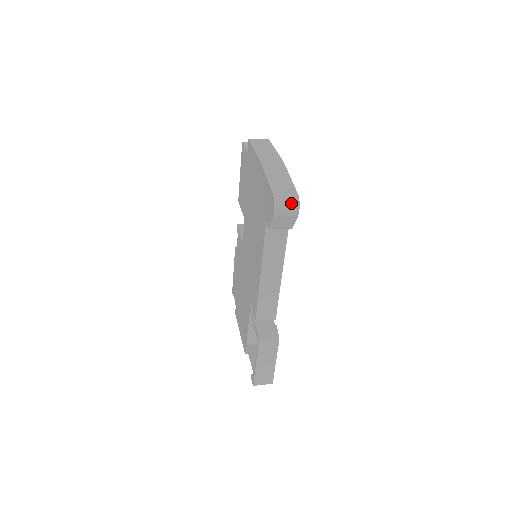
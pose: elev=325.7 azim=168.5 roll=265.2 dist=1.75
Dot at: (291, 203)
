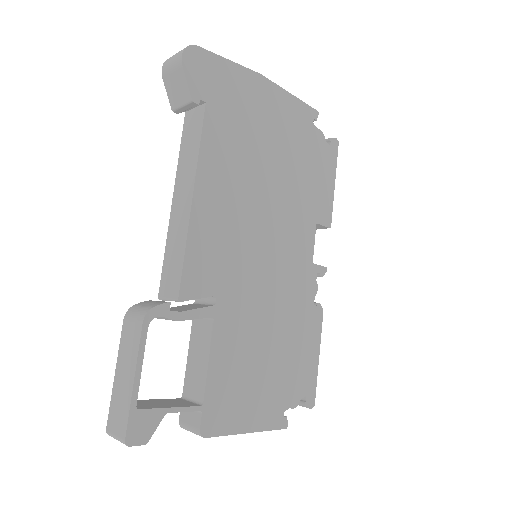
Dot at: (180, 52)
